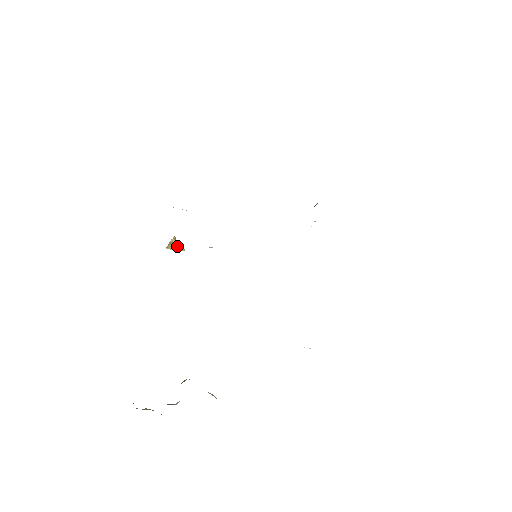
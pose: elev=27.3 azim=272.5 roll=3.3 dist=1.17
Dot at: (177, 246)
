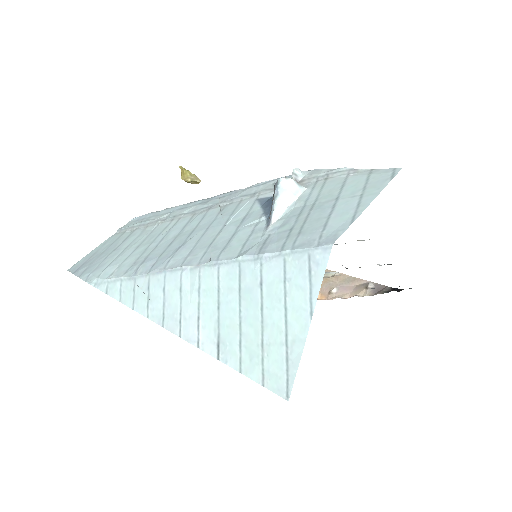
Dot at: (191, 182)
